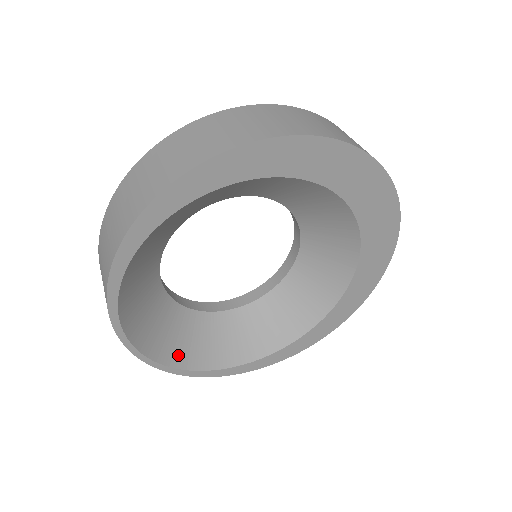
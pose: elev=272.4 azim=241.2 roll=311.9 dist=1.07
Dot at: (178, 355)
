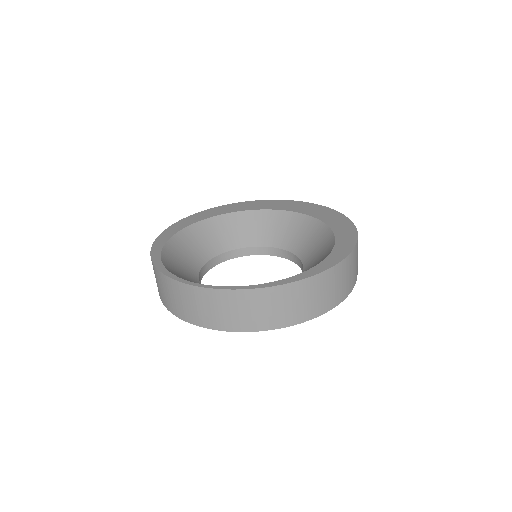
Dot at: occluded
